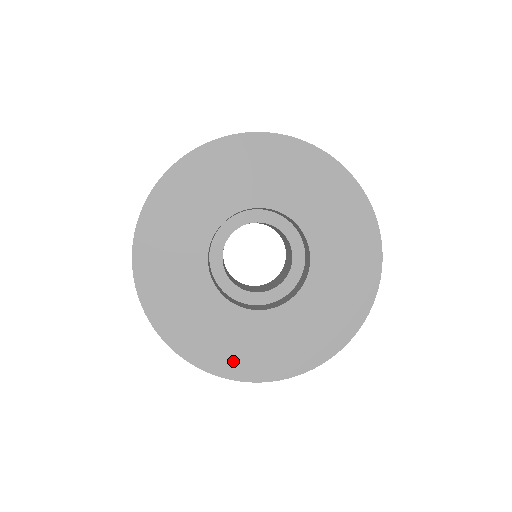
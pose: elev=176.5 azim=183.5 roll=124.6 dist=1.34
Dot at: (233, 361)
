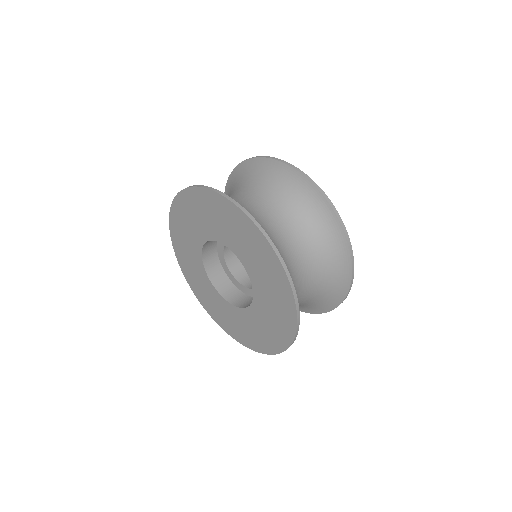
Dot at: (192, 280)
